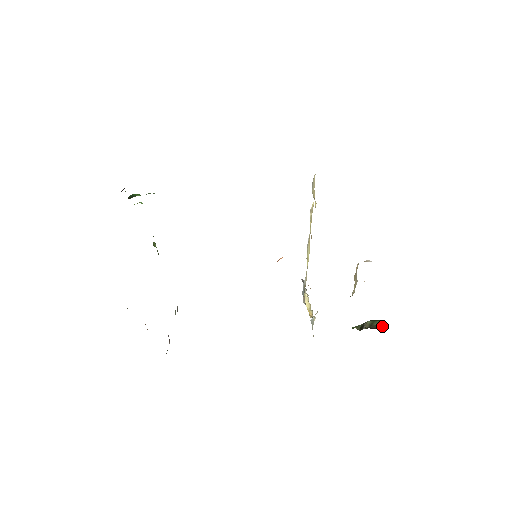
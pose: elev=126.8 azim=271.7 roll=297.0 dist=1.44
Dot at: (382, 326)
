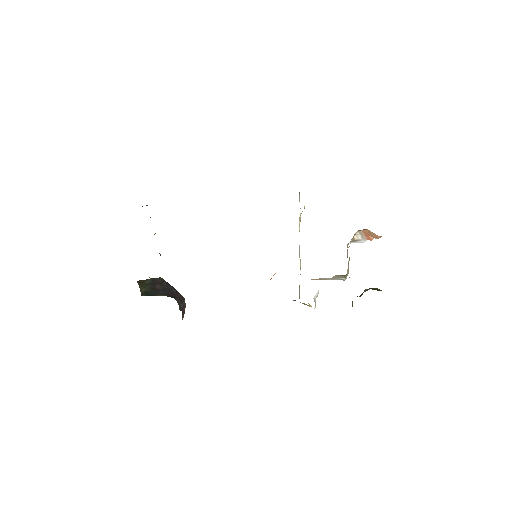
Dot at: (379, 290)
